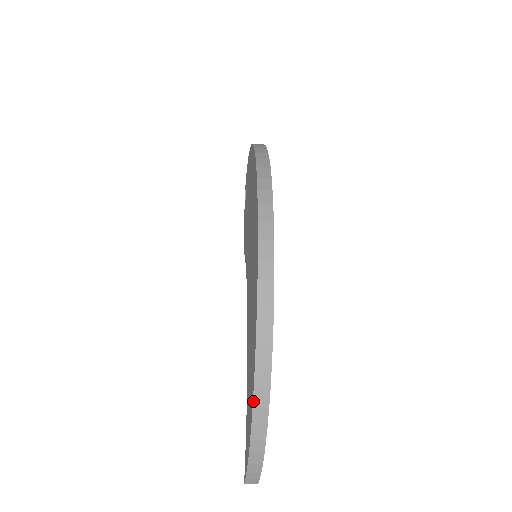
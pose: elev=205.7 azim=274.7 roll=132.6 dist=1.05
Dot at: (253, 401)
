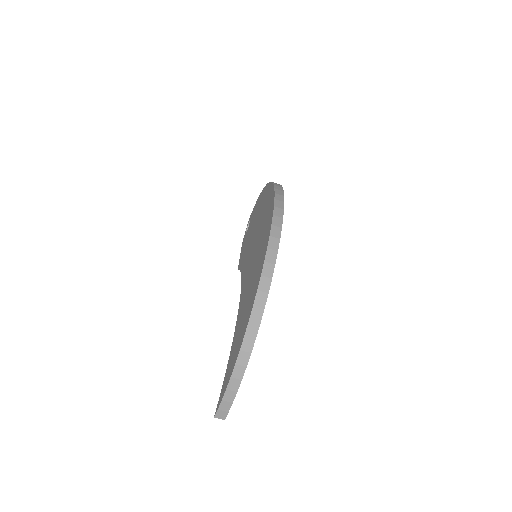
Dot at: (246, 330)
